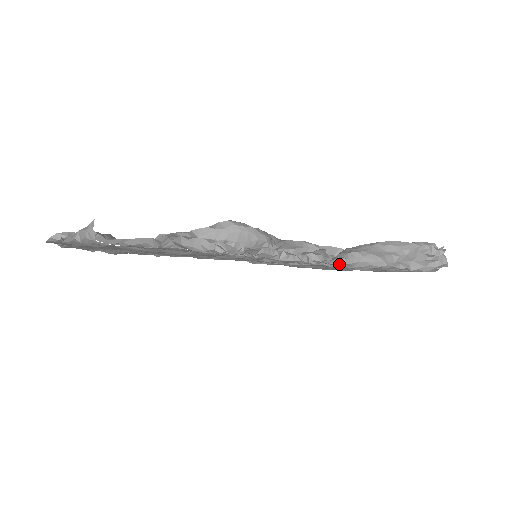
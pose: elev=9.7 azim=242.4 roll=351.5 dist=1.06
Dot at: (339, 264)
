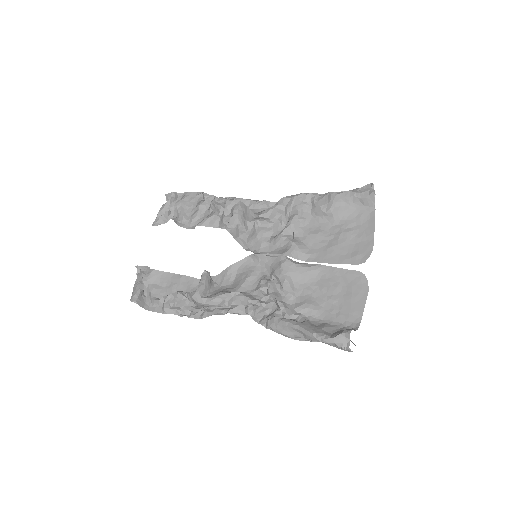
Dot at: occluded
